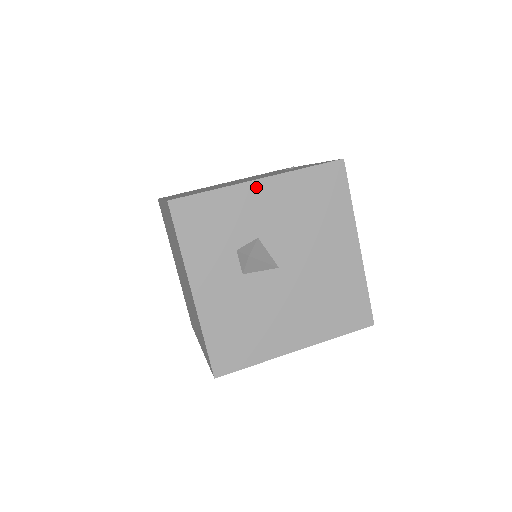
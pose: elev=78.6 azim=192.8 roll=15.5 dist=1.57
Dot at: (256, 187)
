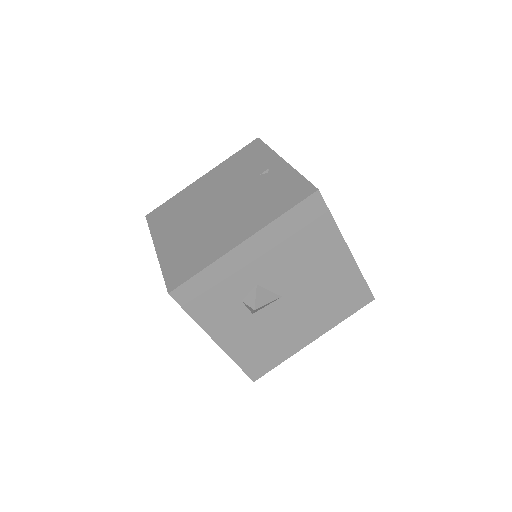
Dot at: (242, 249)
